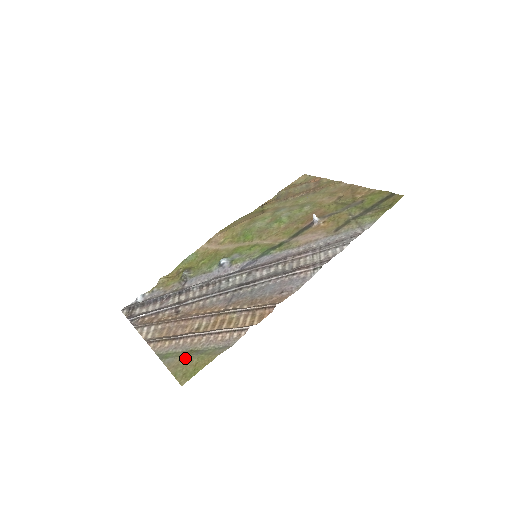
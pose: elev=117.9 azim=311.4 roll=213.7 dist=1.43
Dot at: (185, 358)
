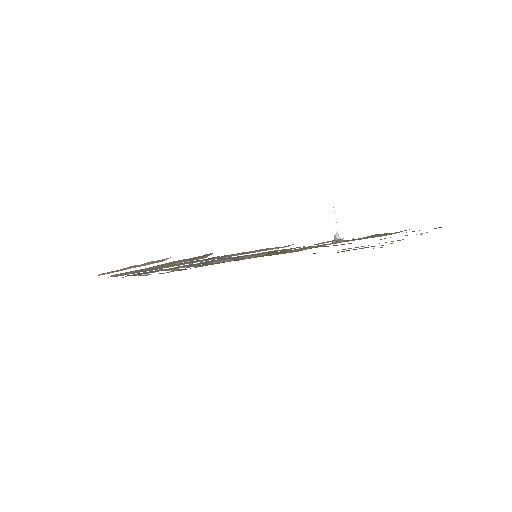
Dot at: occluded
